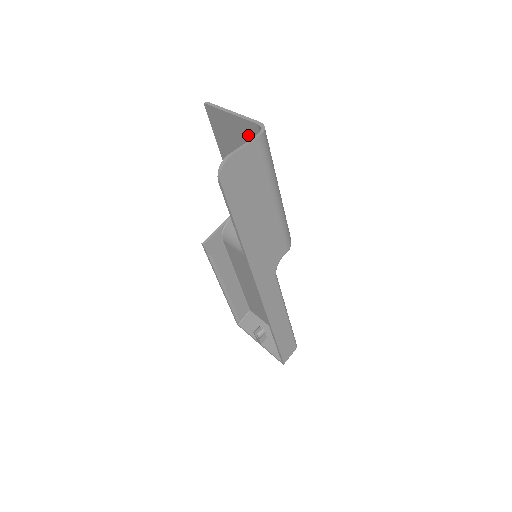
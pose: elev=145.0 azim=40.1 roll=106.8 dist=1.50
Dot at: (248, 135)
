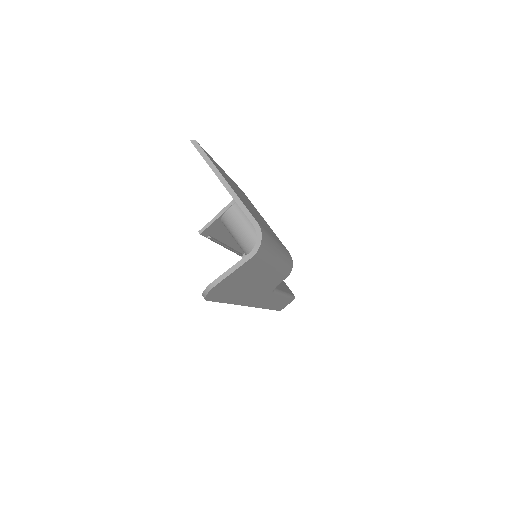
Dot at: occluded
